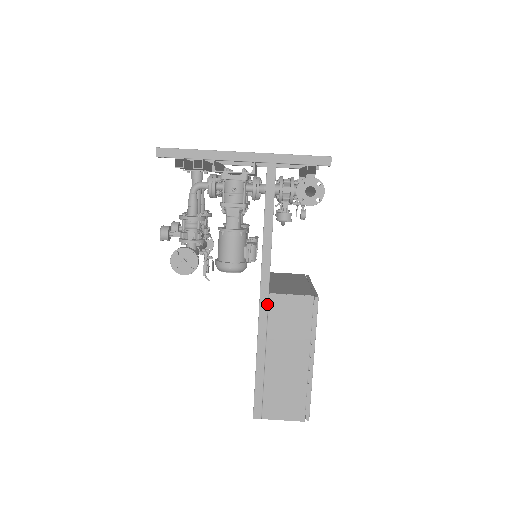
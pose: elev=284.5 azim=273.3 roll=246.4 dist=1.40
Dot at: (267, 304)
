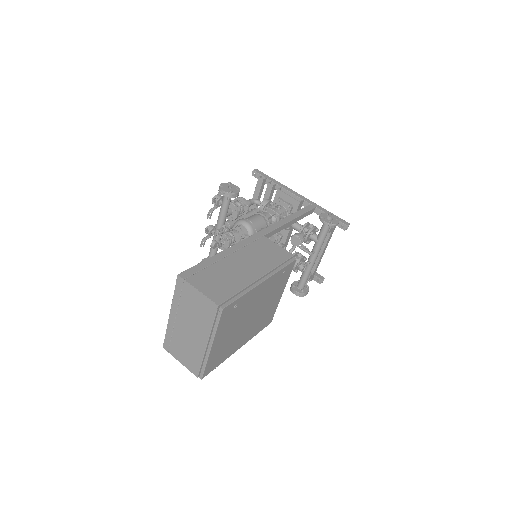
Dot at: (258, 238)
